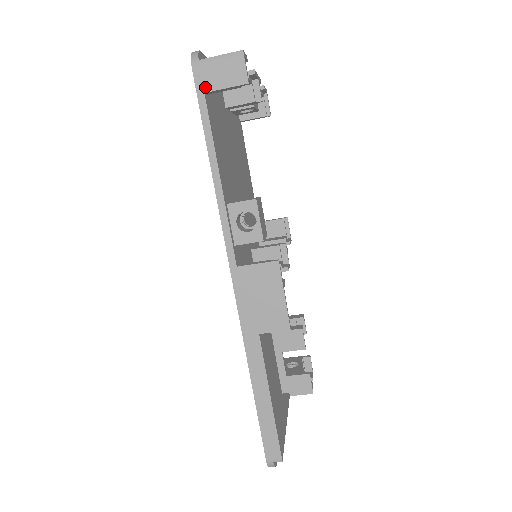
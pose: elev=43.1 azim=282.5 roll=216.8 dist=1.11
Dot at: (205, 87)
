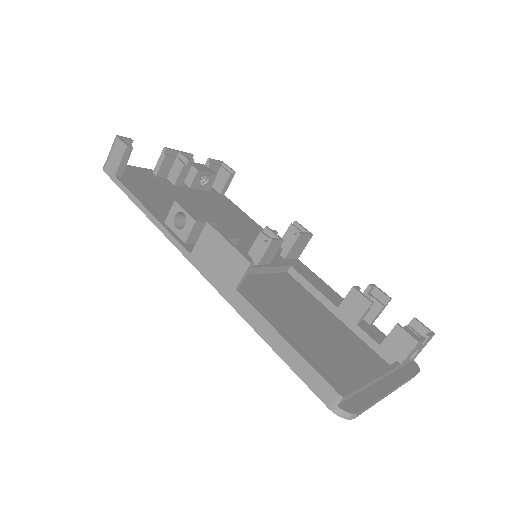
Dot at: (113, 173)
